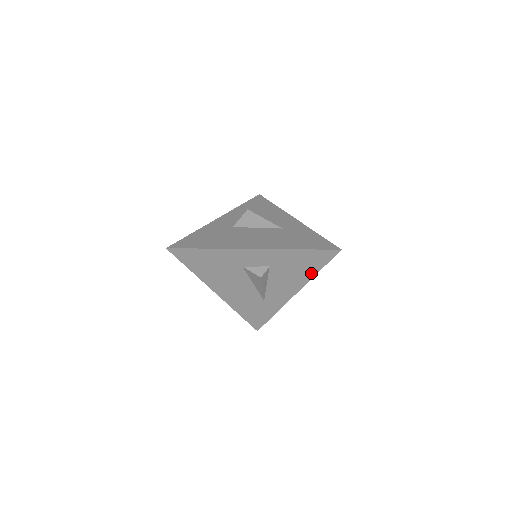
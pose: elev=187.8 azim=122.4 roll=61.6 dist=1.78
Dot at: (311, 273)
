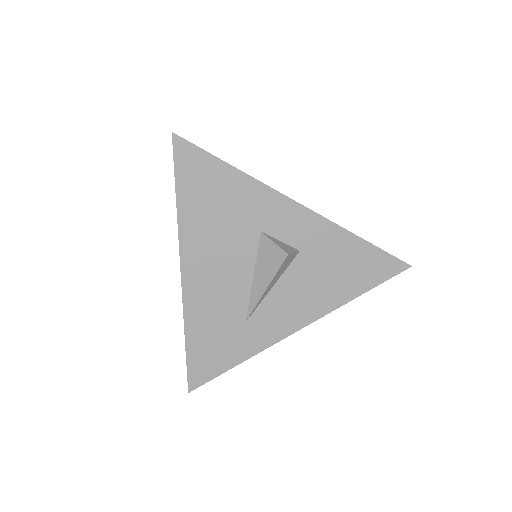
Dot at: (347, 294)
